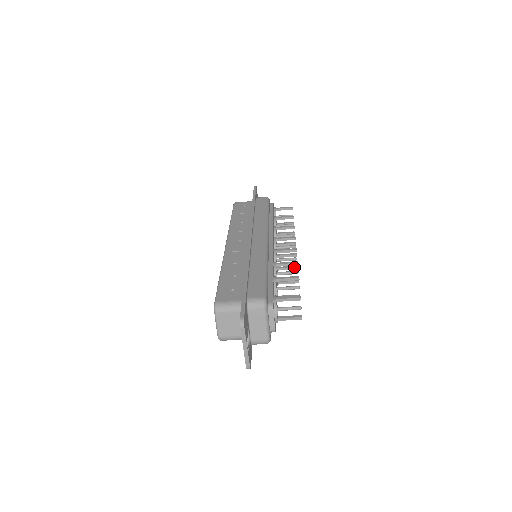
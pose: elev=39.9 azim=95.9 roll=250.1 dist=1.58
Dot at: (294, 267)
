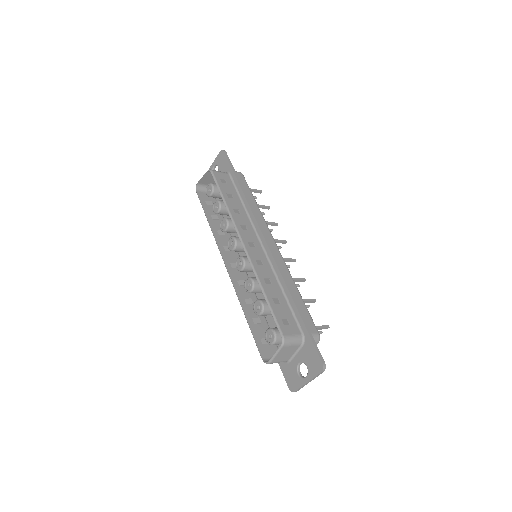
Dot at: occluded
